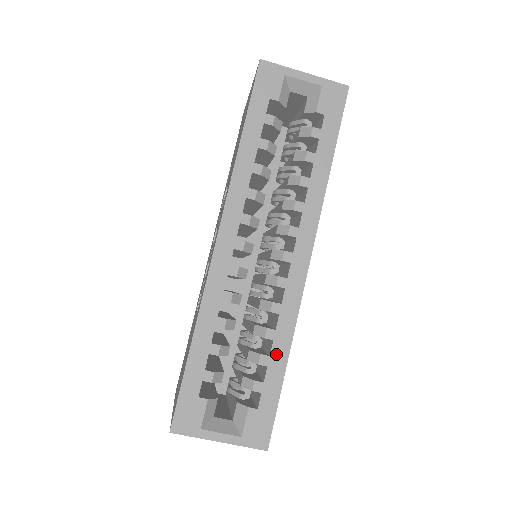
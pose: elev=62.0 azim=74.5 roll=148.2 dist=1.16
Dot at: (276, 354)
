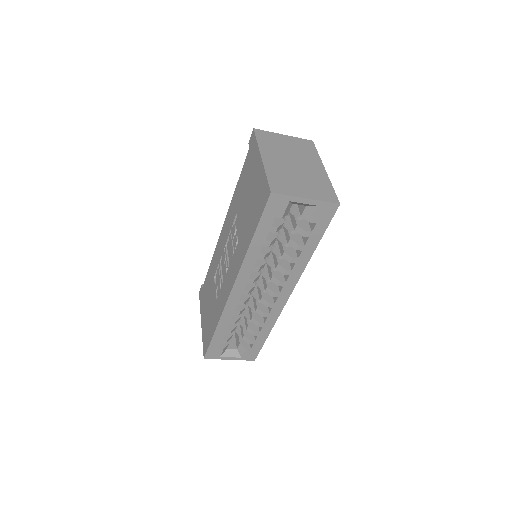
Dot at: (263, 331)
